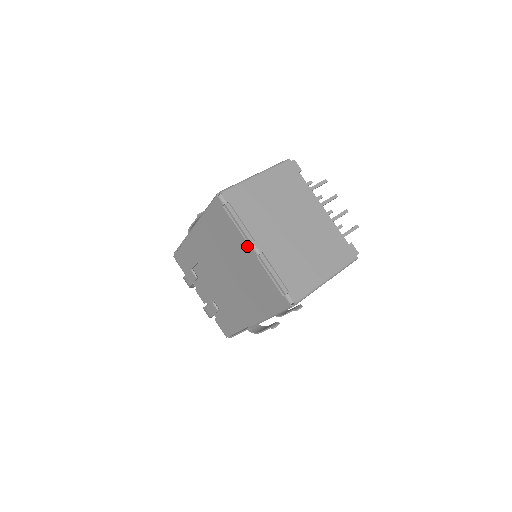
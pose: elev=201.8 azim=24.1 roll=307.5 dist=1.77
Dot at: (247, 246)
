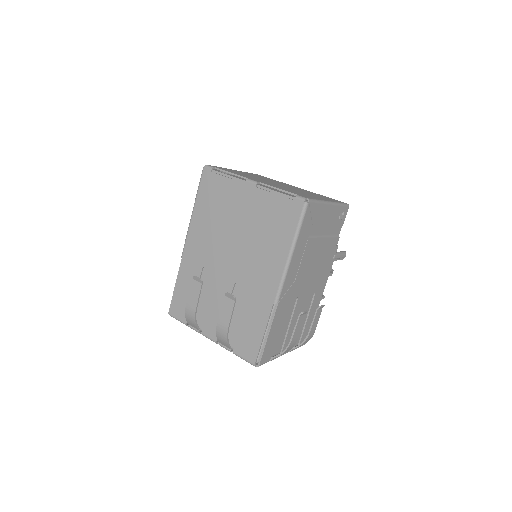
Dot at: (244, 186)
